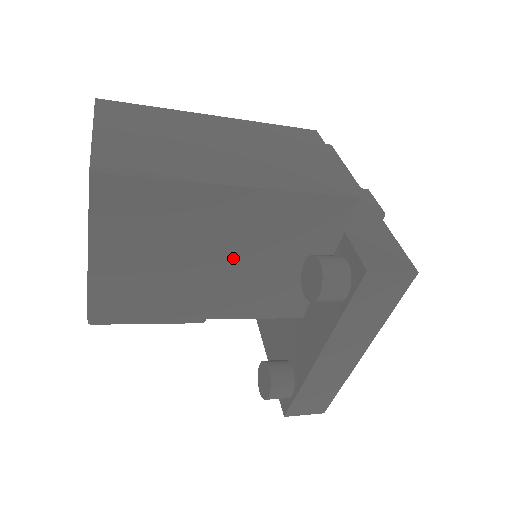
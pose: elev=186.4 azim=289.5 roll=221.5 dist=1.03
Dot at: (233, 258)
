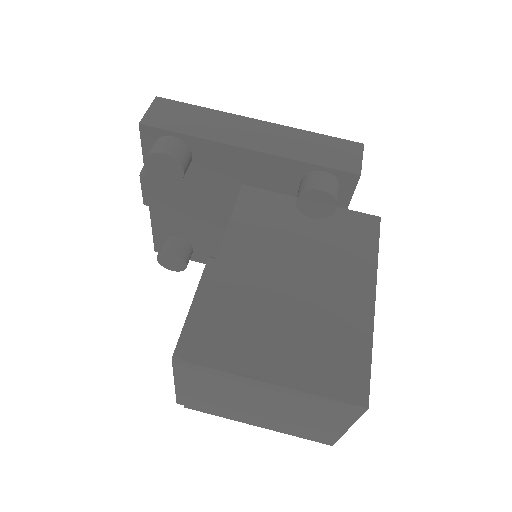
Dot at: occluded
